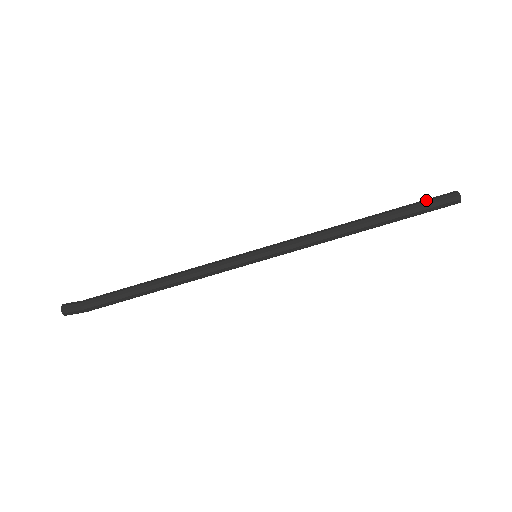
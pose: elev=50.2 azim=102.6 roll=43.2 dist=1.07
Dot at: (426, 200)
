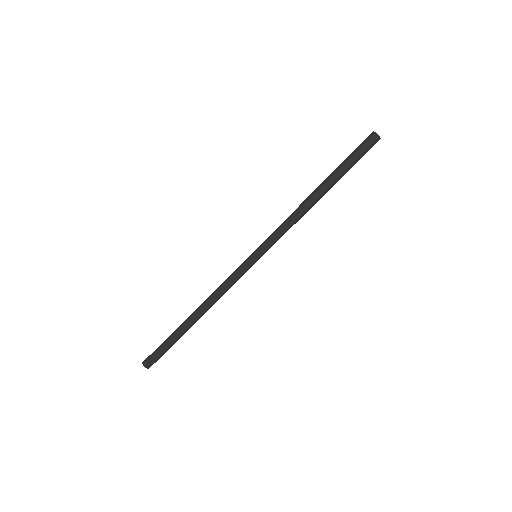
Dot at: (354, 151)
